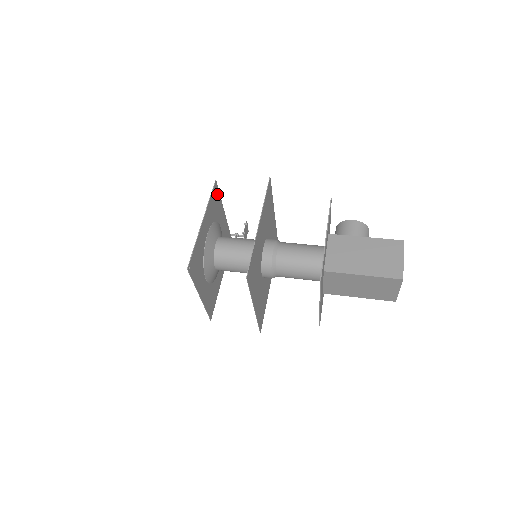
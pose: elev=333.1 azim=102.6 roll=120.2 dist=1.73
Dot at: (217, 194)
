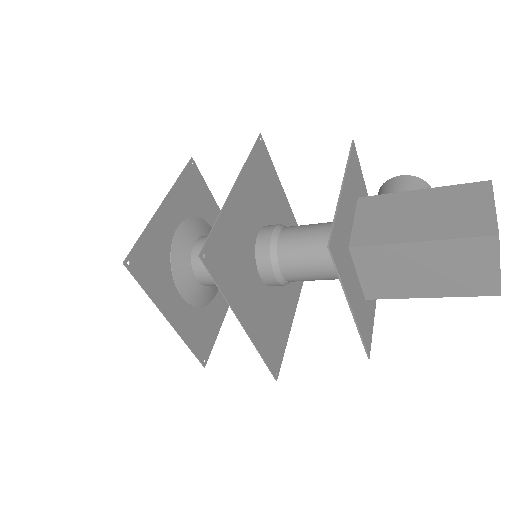
Dot at: (198, 179)
